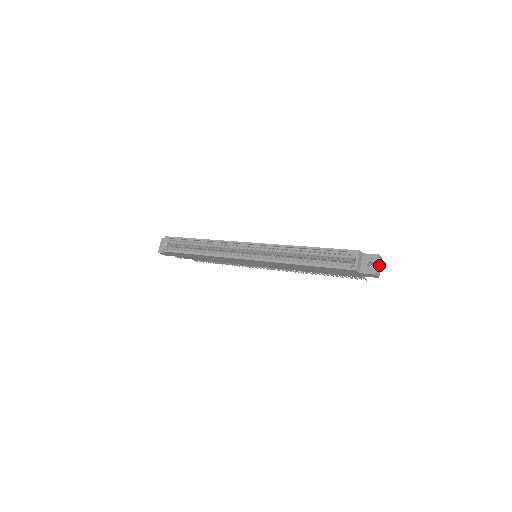
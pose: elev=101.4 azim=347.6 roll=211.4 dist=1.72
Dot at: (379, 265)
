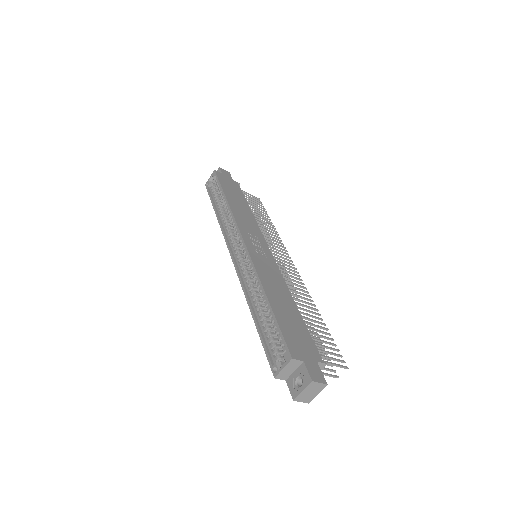
Dot at: (313, 391)
